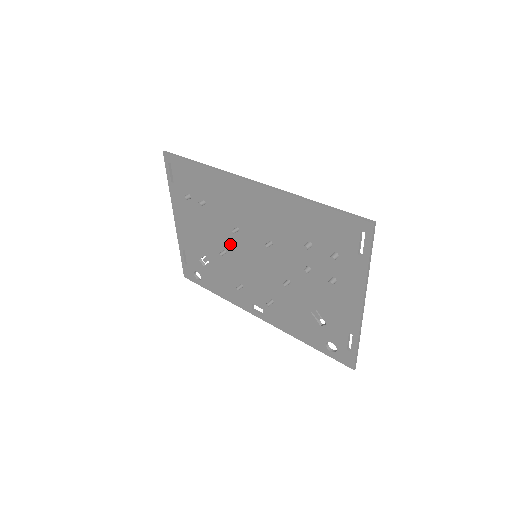
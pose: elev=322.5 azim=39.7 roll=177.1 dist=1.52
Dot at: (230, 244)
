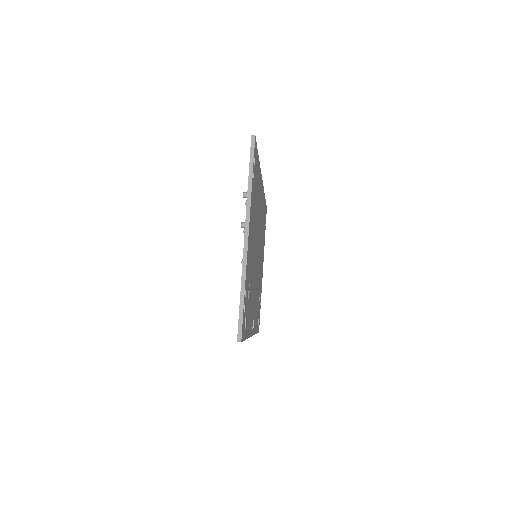
Dot at: occluded
